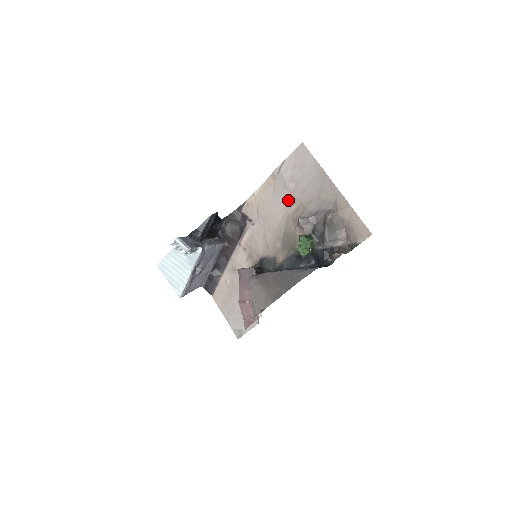
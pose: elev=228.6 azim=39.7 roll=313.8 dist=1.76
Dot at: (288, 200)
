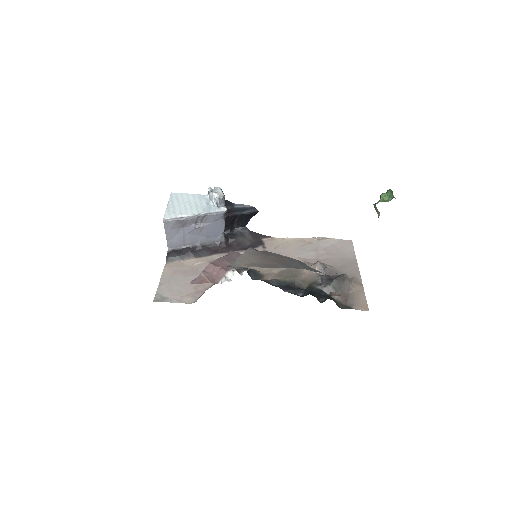
Dot at: (311, 256)
